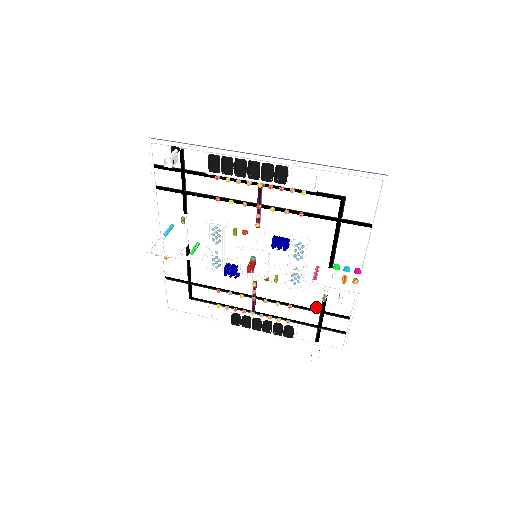
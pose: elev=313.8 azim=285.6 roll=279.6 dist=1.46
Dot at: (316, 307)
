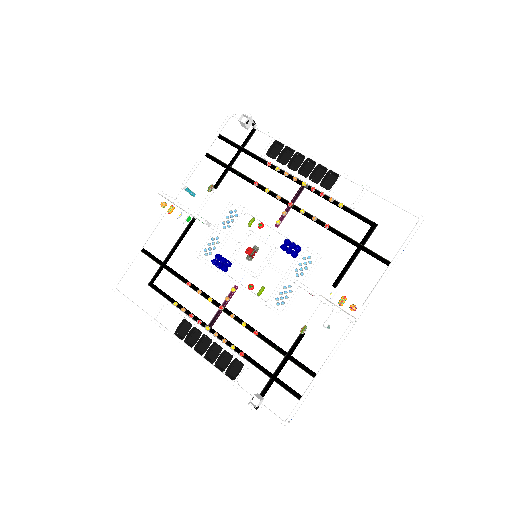
Dot at: (284, 346)
